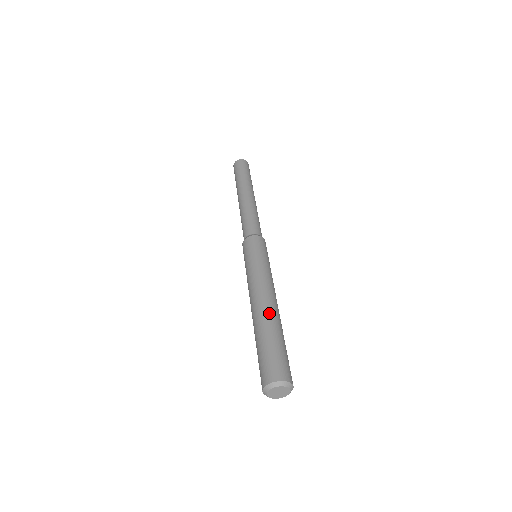
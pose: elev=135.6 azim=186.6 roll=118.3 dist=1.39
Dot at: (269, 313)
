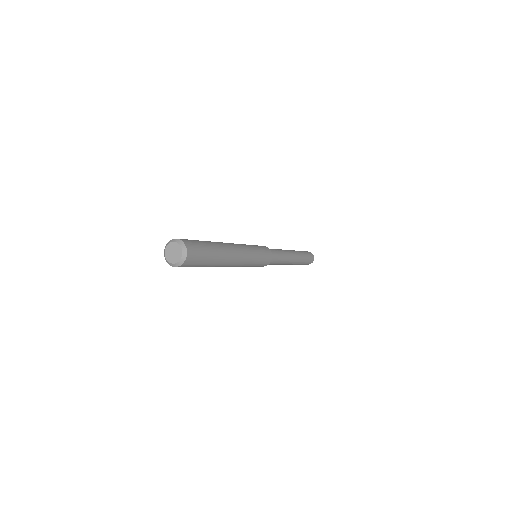
Dot at: (224, 245)
